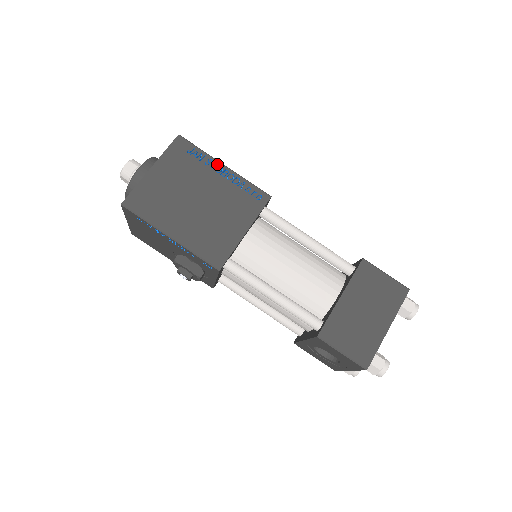
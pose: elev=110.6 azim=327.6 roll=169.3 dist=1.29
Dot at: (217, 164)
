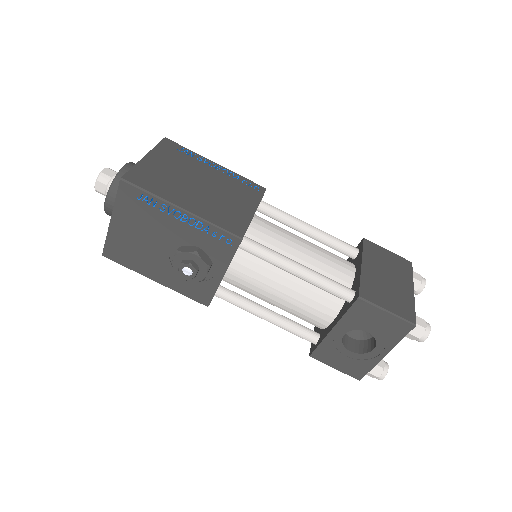
Dot at: (209, 161)
